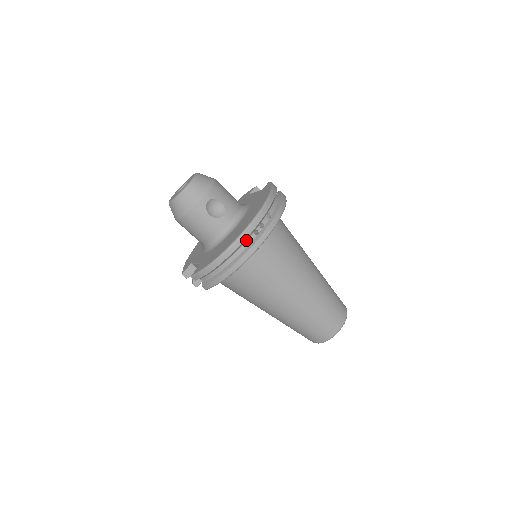
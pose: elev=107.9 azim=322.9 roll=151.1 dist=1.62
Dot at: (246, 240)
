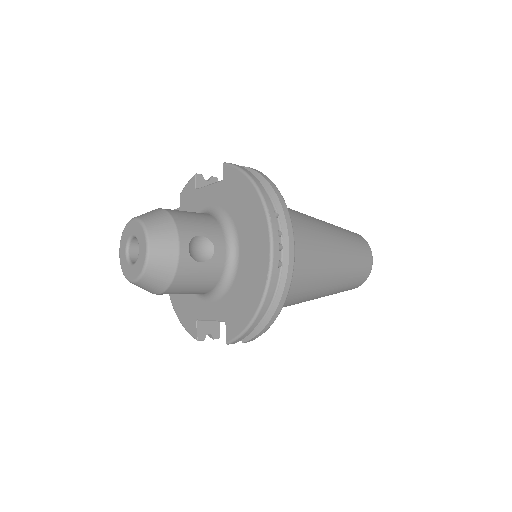
Dot at: occluded
